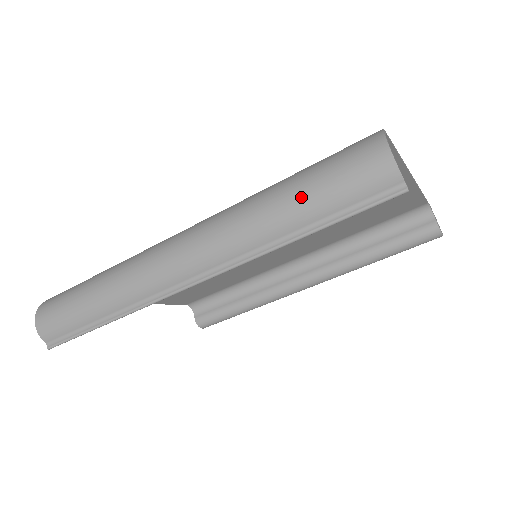
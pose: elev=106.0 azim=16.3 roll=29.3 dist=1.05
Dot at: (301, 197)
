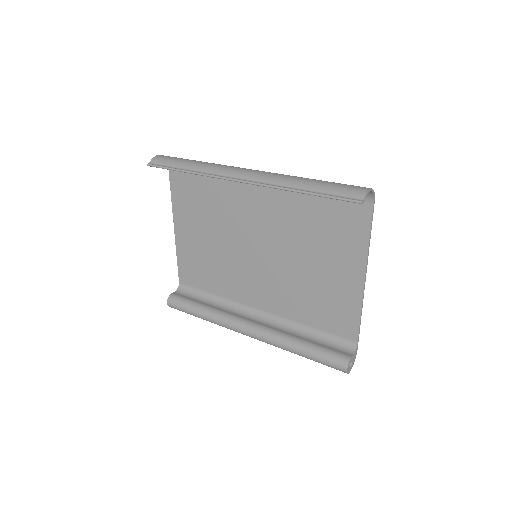
Dot at: (321, 181)
